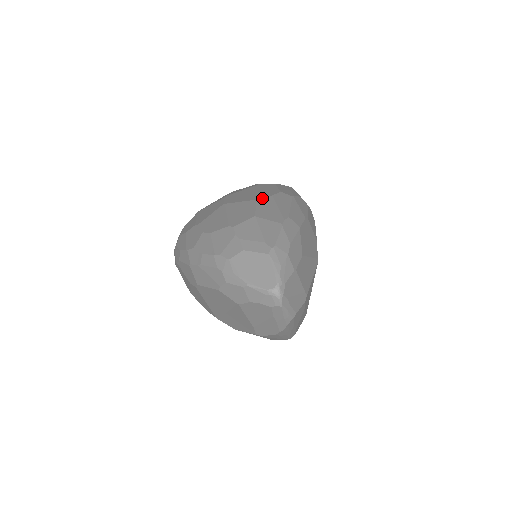
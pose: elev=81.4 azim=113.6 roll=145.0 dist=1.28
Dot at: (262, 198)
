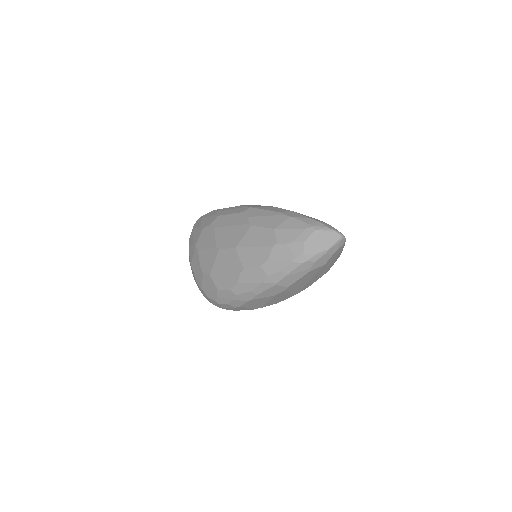
Dot at: (250, 223)
